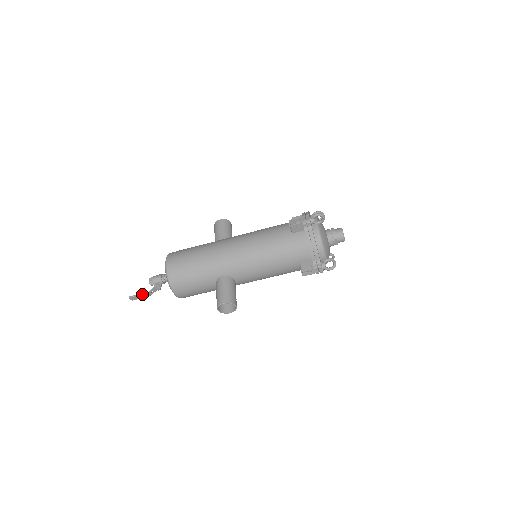
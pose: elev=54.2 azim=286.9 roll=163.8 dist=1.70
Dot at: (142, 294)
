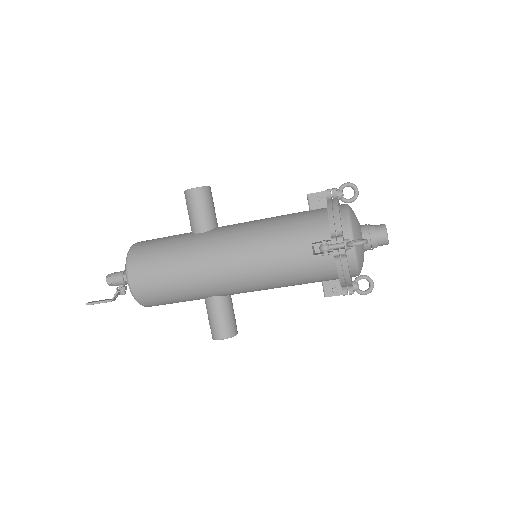
Dot at: (103, 302)
